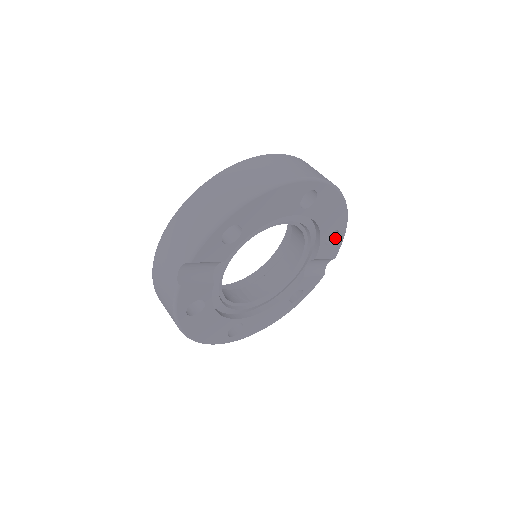
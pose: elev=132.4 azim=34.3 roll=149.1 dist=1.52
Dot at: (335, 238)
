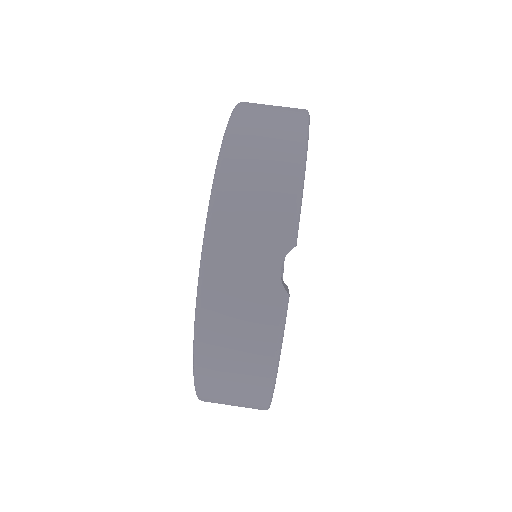
Dot at: occluded
